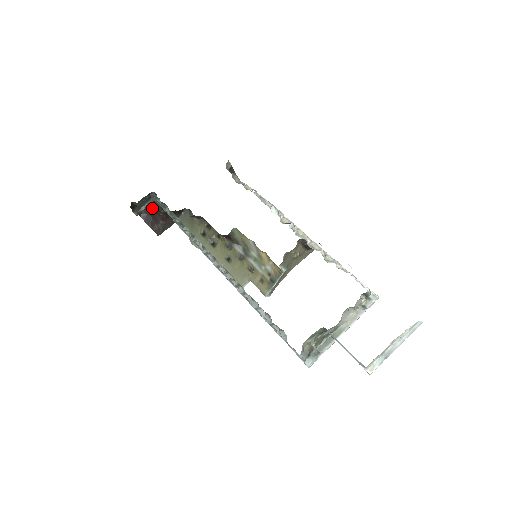
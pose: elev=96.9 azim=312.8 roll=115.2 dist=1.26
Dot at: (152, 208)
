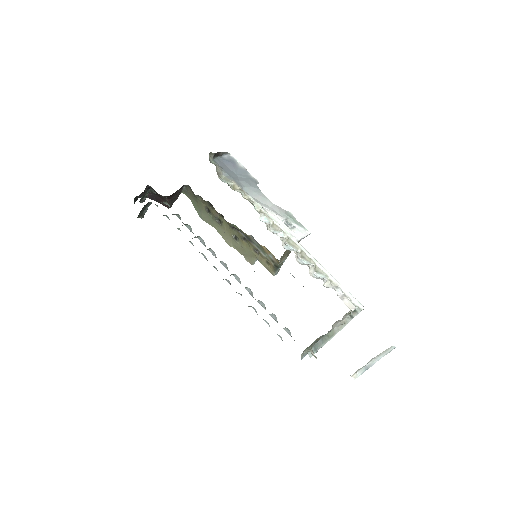
Dot at: occluded
